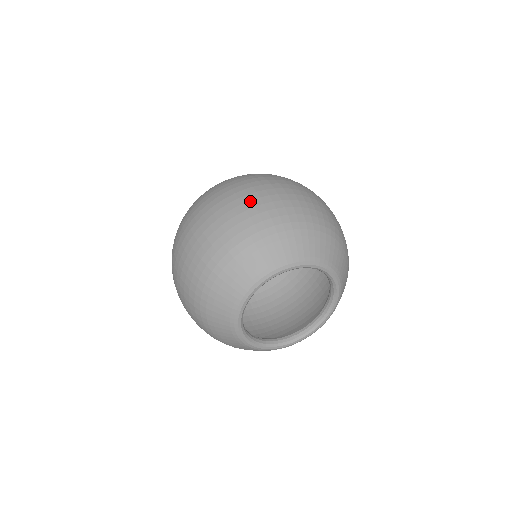
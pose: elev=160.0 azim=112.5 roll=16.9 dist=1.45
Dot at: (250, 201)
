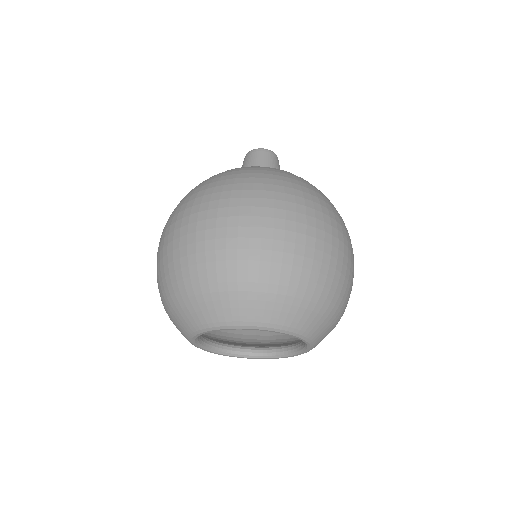
Dot at: (214, 240)
